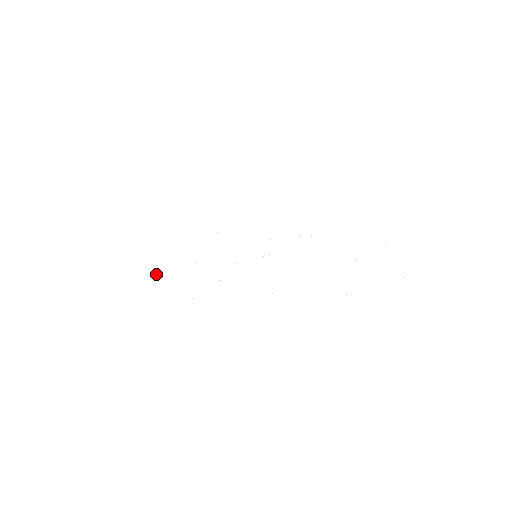
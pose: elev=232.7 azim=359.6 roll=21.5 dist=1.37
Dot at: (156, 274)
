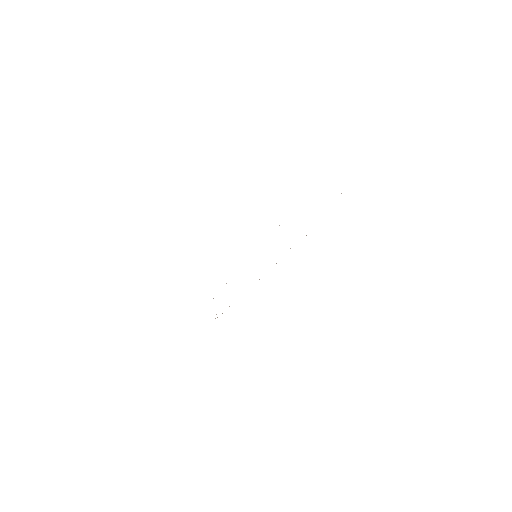
Dot at: occluded
